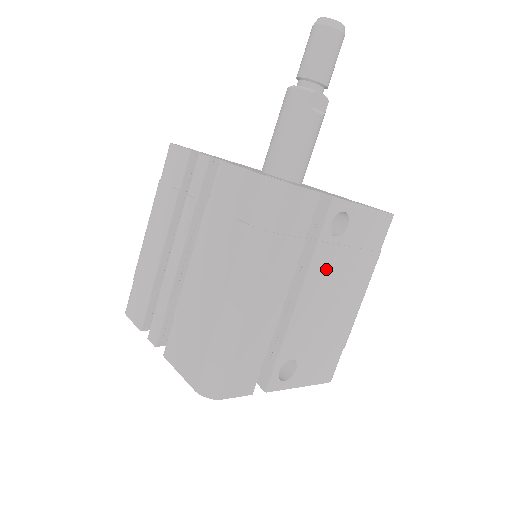
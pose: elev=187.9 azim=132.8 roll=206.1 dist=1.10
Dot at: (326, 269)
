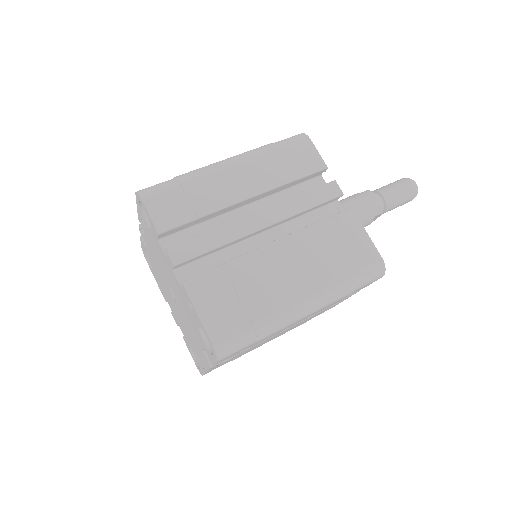
Dot at: occluded
